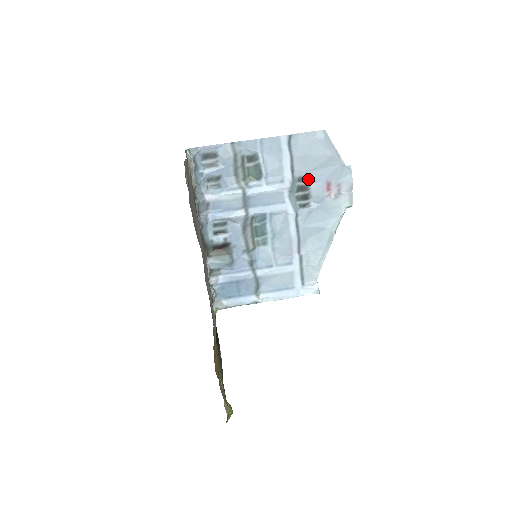
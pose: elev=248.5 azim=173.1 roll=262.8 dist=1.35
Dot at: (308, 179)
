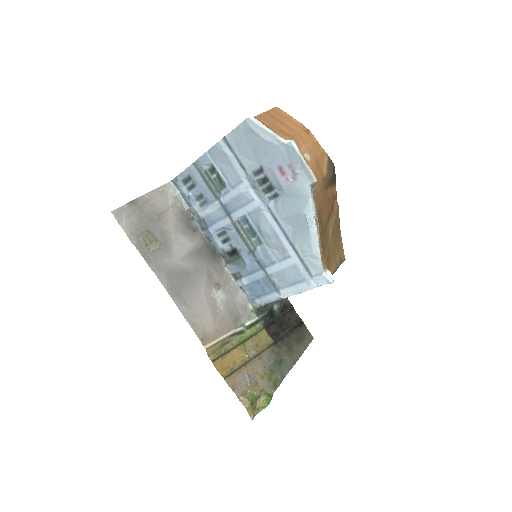
Dot at: (262, 170)
